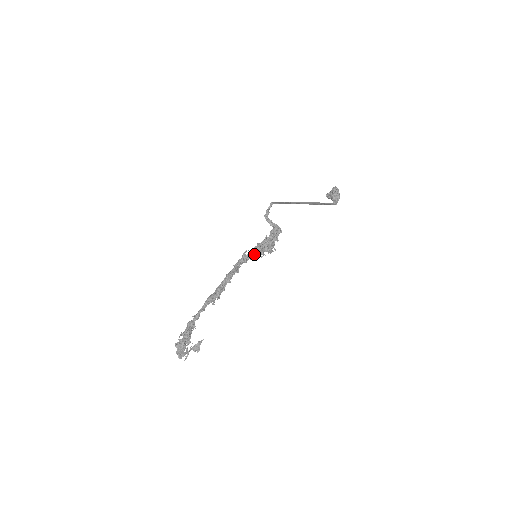
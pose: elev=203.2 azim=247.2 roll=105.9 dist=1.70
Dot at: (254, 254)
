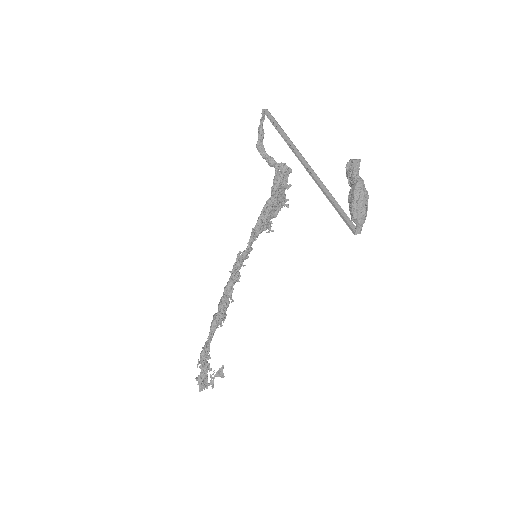
Dot at: occluded
